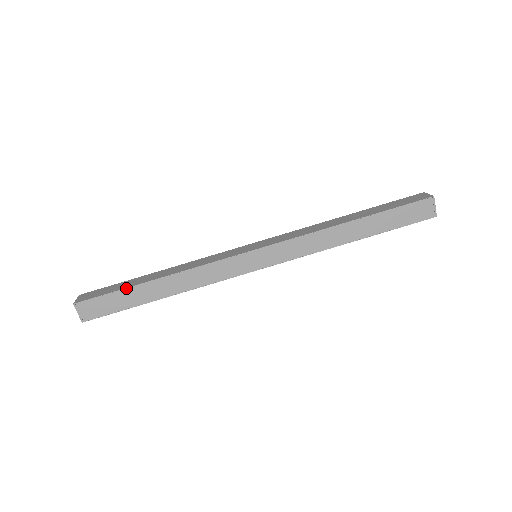
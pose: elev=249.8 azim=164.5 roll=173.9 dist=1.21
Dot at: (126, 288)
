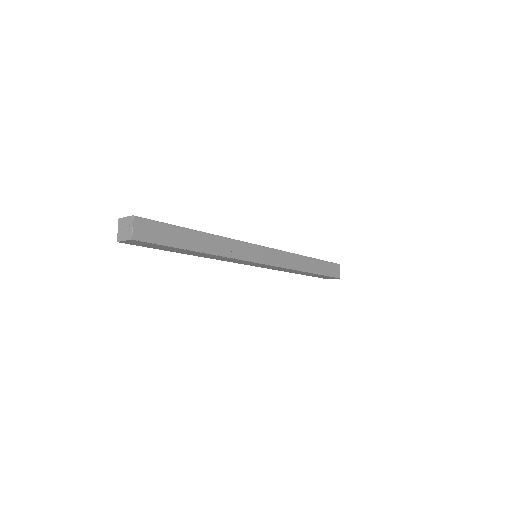
Dot at: occluded
